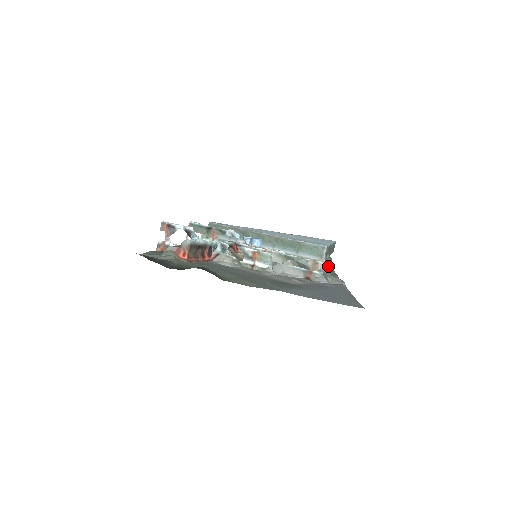
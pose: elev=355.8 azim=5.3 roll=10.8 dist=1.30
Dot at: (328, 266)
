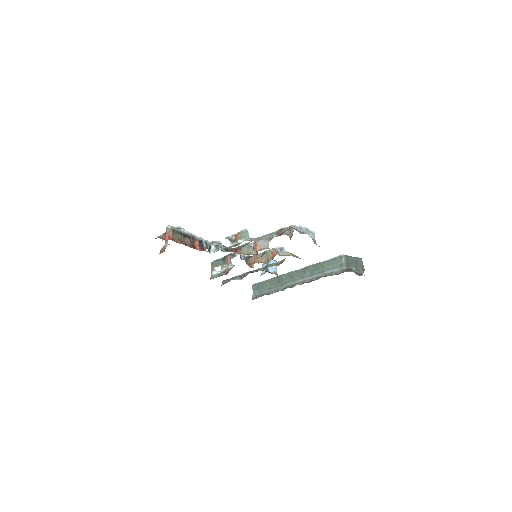
Dot at: (310, 234)
